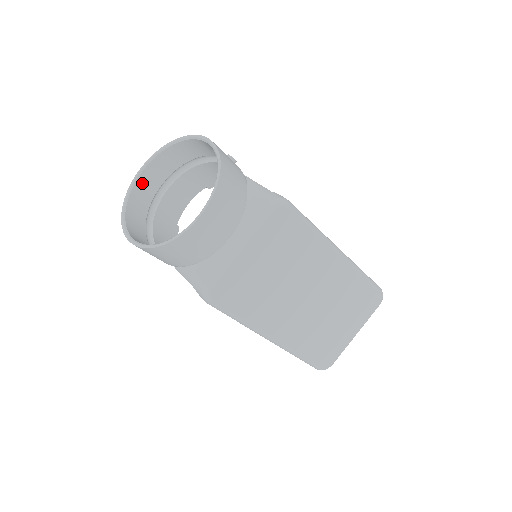
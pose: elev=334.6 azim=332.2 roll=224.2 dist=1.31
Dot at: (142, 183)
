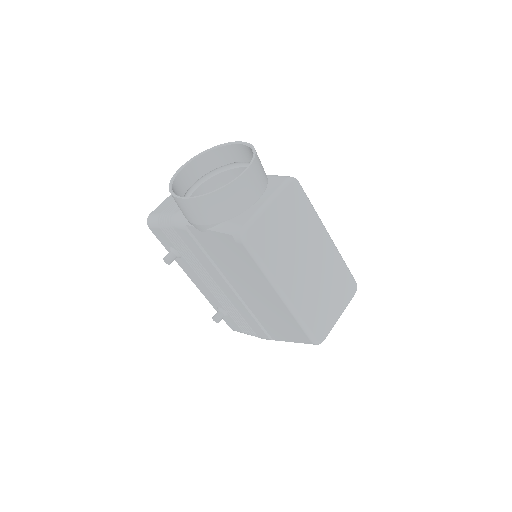
Dot at: (181, 177)
